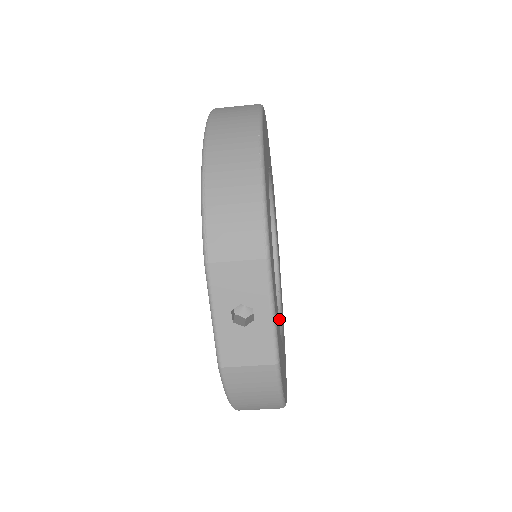
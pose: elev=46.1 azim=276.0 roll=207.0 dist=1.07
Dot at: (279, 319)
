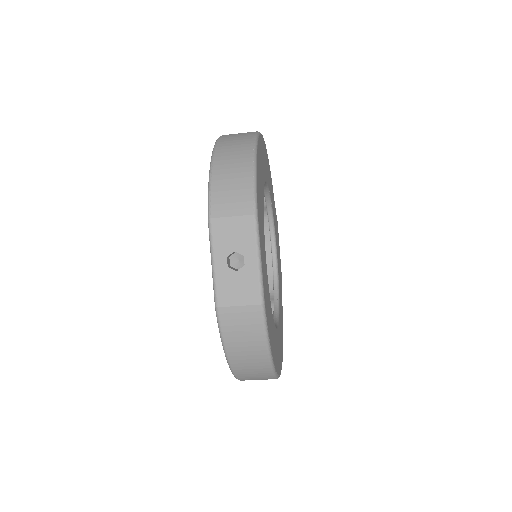
Dot at: (276, 318)
